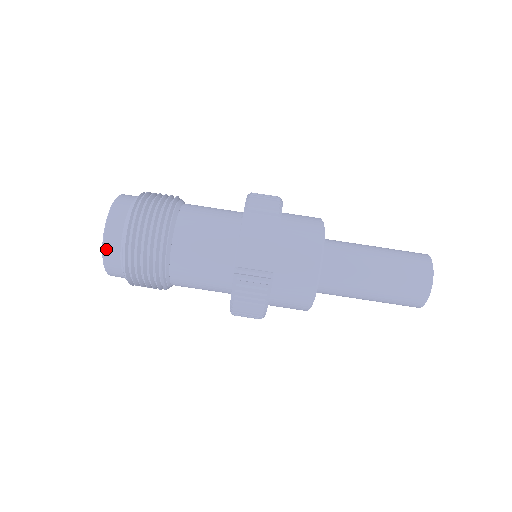
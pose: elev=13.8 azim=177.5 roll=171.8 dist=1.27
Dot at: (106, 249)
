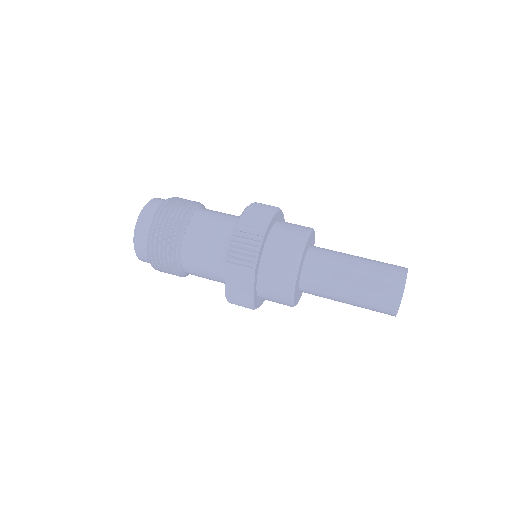
Dot at: (142, 260)
